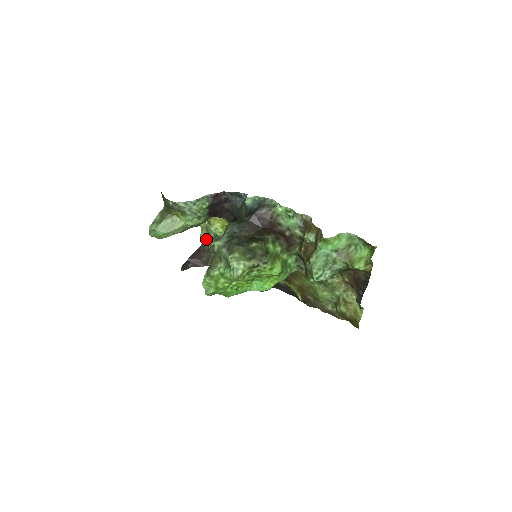
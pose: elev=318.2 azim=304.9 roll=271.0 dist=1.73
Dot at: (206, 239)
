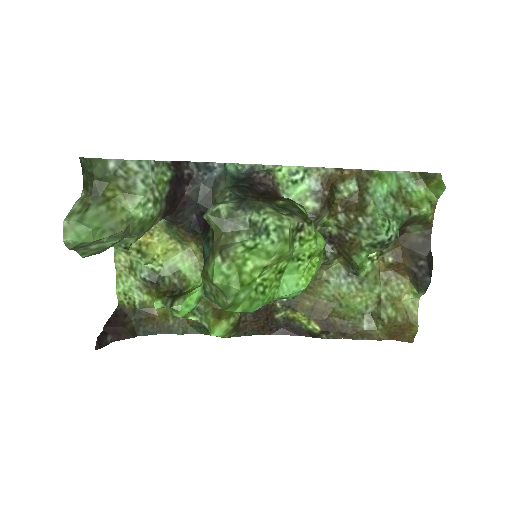
Dot at: (129, 290)
